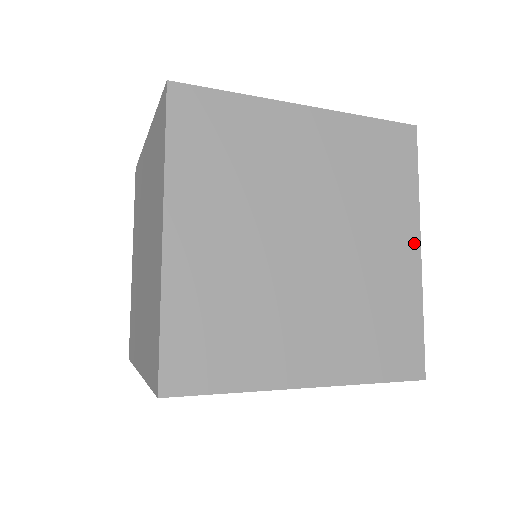
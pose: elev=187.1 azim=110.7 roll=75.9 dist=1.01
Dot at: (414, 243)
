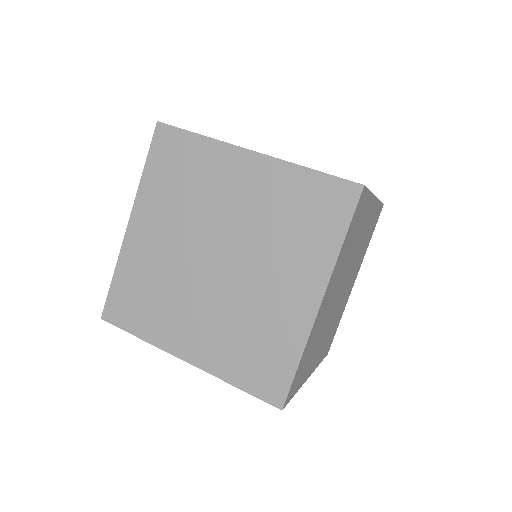
Dot at: (316, 295)
